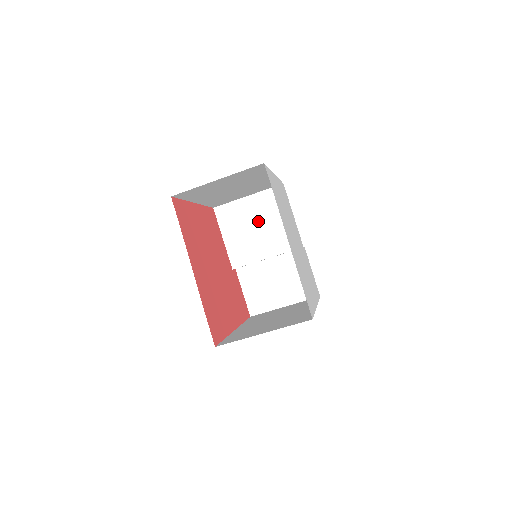
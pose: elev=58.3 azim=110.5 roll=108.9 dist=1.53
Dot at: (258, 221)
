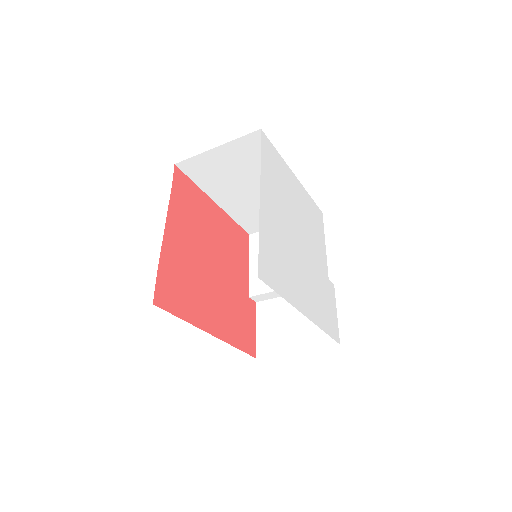
Dot at: occluded
